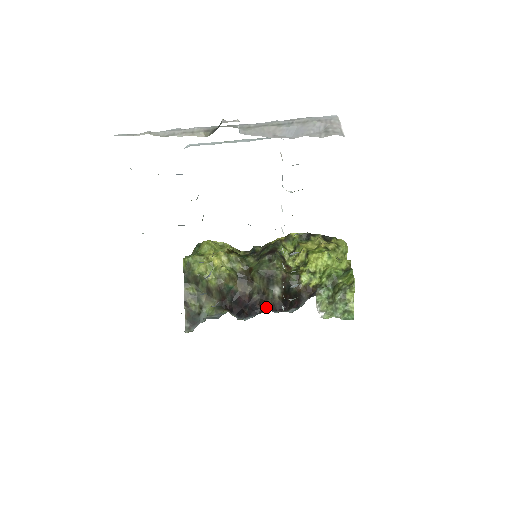
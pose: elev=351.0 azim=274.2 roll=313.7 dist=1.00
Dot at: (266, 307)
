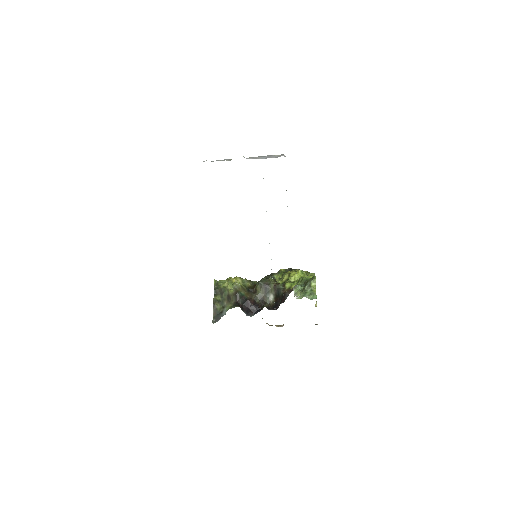
Dot at: (264, 306)
